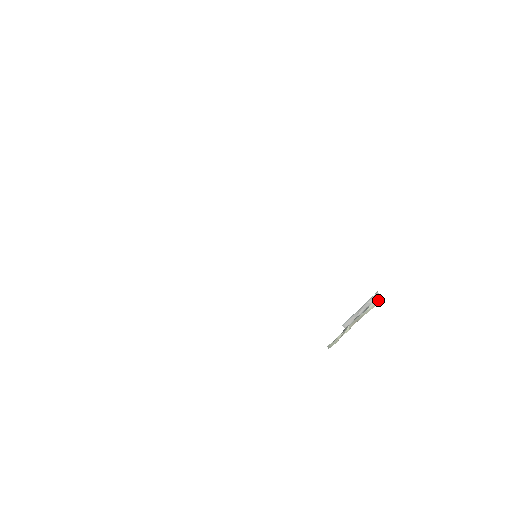
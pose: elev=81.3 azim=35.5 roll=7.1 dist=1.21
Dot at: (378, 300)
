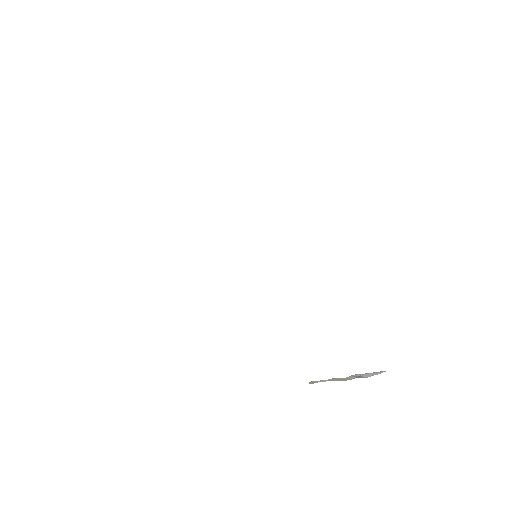
Dot at: (354, 377)
